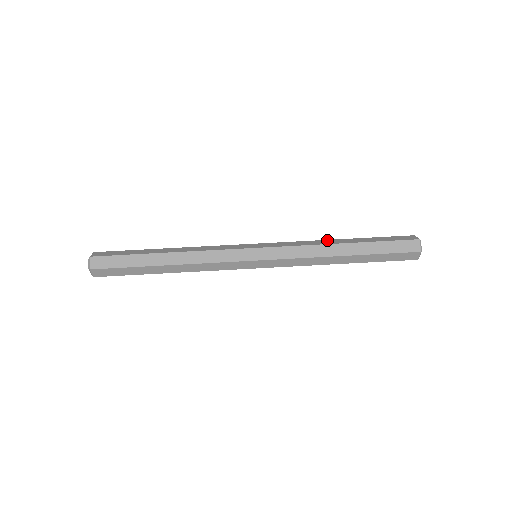
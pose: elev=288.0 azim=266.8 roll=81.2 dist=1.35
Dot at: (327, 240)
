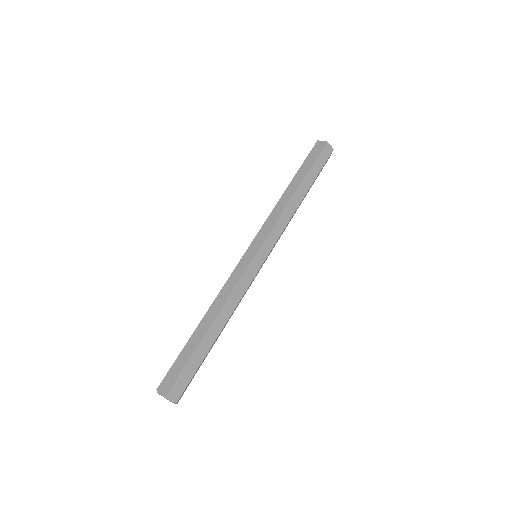
Dot at: occluded
